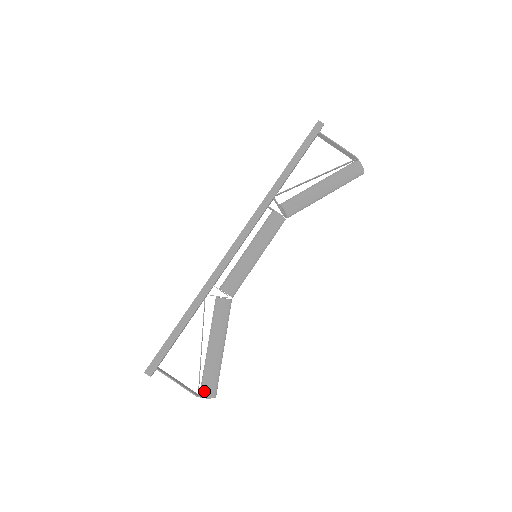
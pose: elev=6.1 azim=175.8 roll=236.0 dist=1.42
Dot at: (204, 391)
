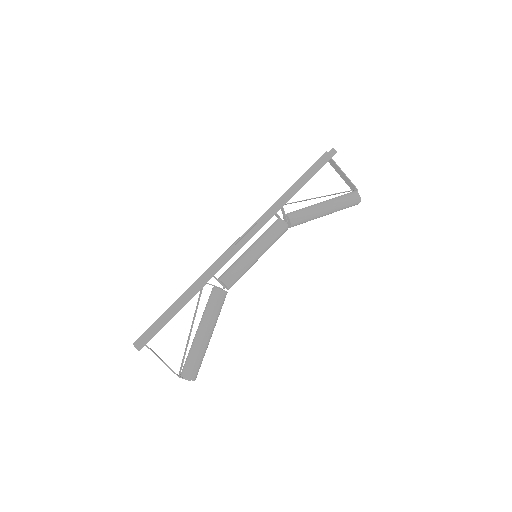
Dot at: (187, 373)
